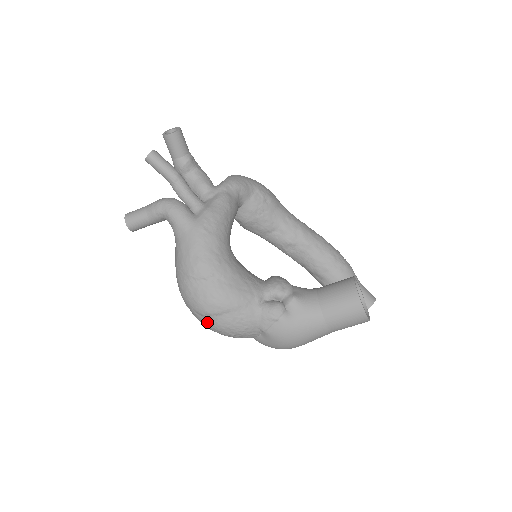
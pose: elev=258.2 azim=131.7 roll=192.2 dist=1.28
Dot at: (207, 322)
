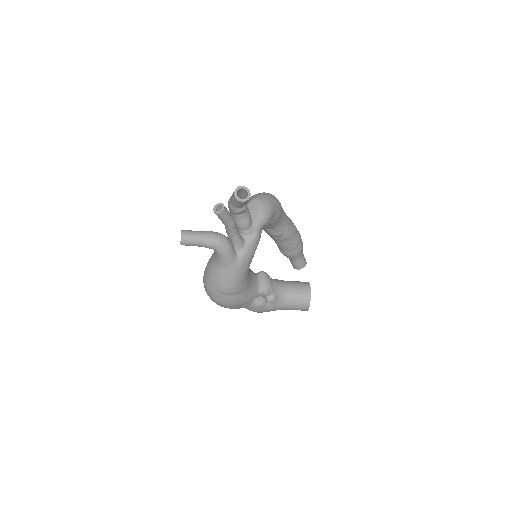
Dot at: (218, 304)
